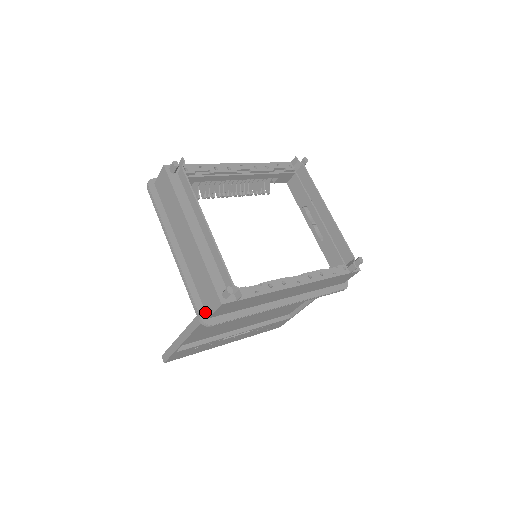
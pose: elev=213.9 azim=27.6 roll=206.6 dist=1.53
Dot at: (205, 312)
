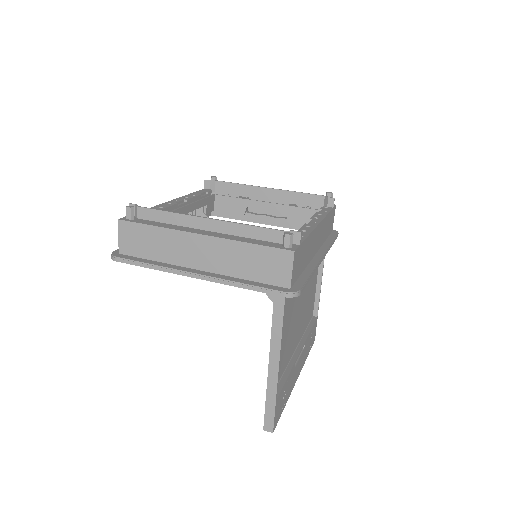
Dot at: (282, 288)
